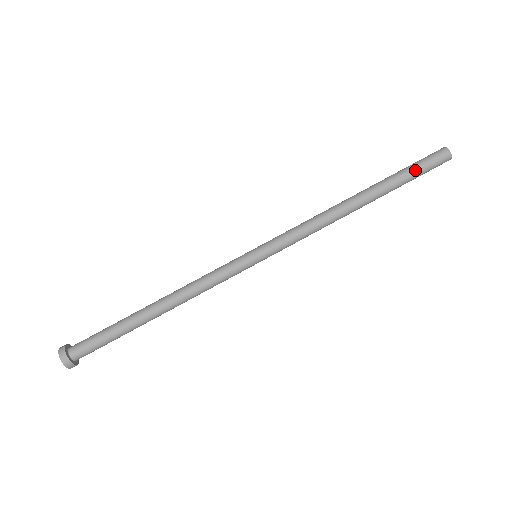
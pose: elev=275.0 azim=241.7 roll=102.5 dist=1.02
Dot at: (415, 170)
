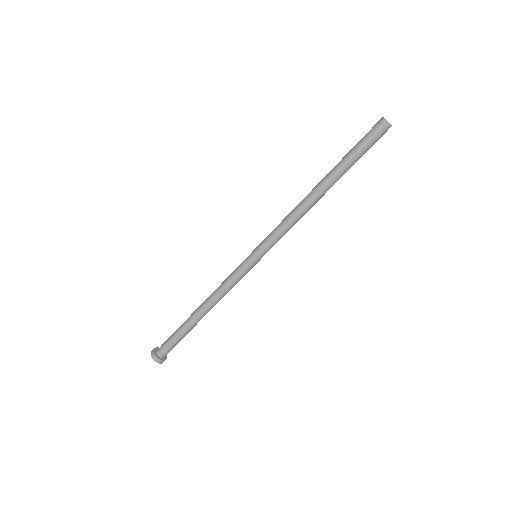
Dot at: (363, 151)
